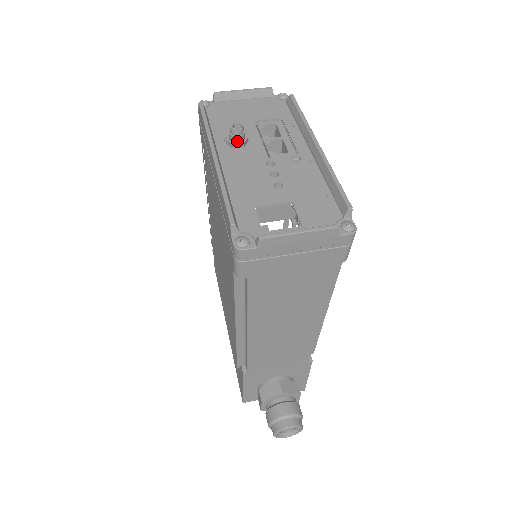
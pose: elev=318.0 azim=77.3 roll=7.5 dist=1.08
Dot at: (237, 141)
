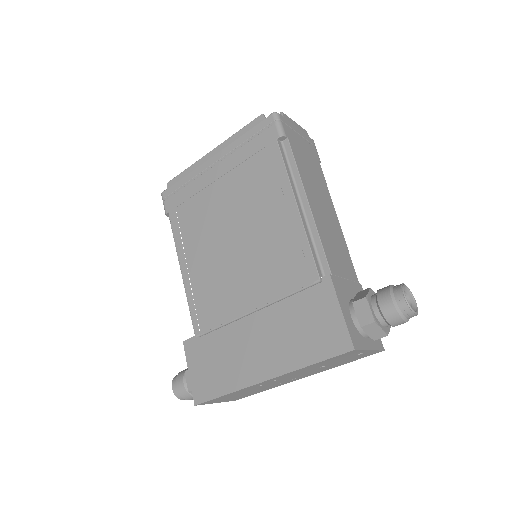
Dot at: occluded
